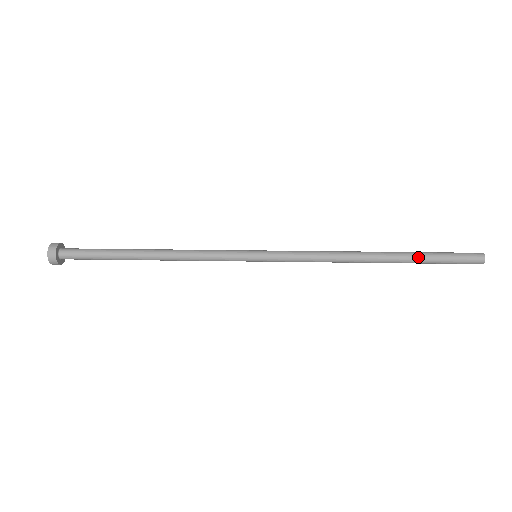
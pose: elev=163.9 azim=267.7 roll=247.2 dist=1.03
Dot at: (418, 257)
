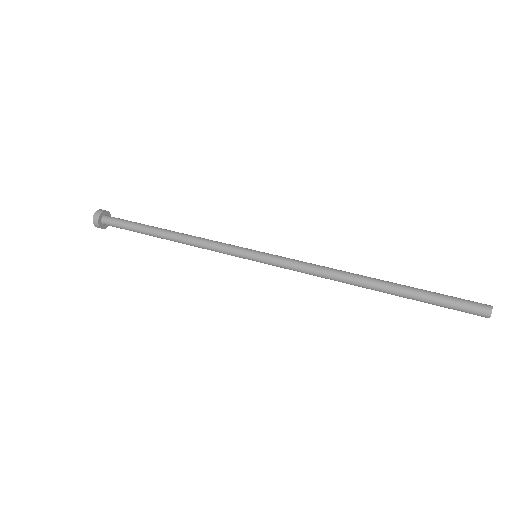
Dot at: (413, 297)
